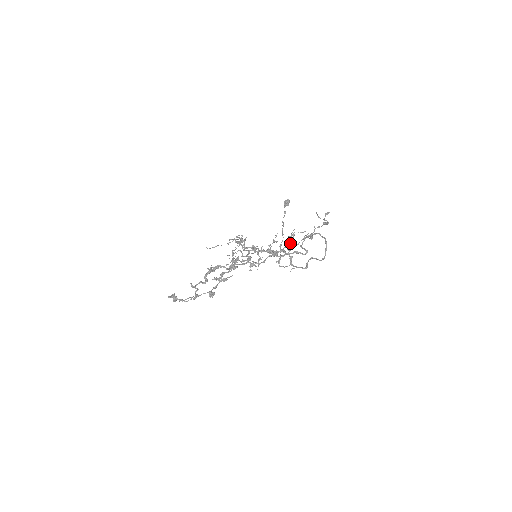
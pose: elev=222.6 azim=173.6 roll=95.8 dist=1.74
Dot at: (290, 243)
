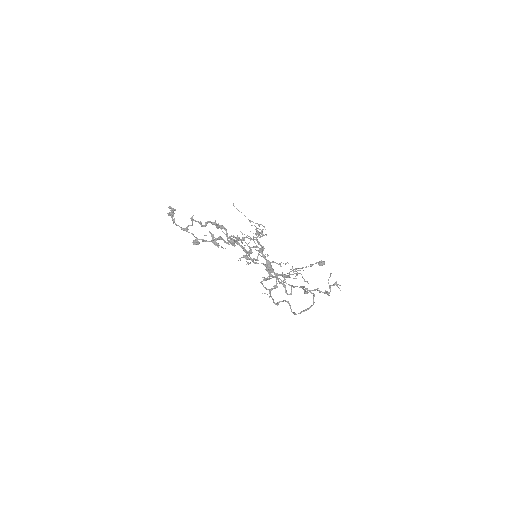
Dot at: (288, 276)
